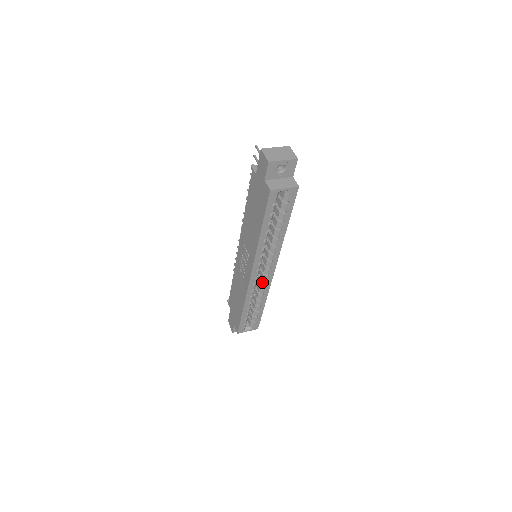
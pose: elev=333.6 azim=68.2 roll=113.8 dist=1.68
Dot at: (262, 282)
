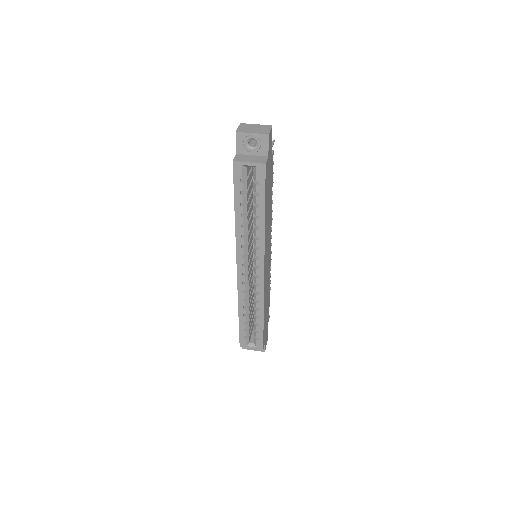
Dot at: (254, 285)
